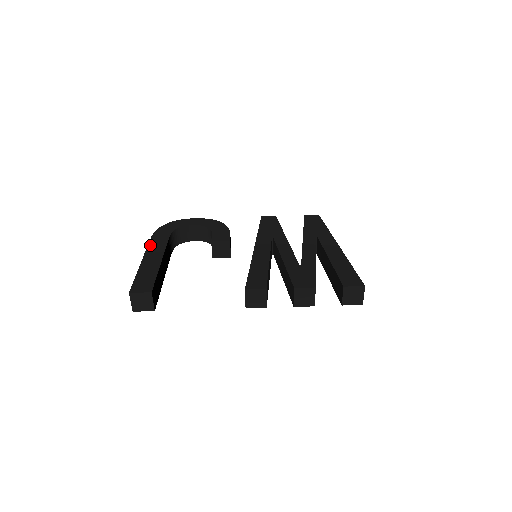
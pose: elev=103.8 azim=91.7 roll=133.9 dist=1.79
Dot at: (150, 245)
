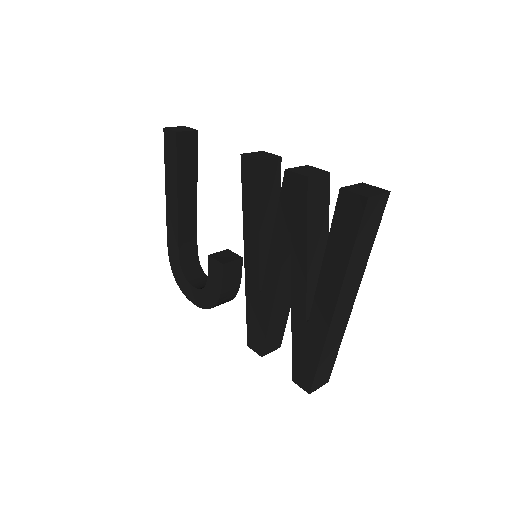
Dot at: occluded
